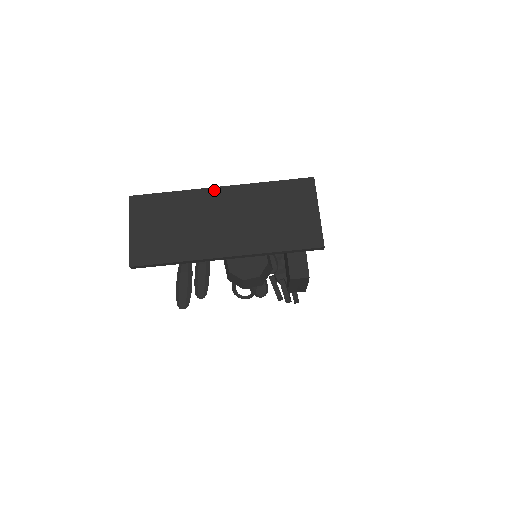
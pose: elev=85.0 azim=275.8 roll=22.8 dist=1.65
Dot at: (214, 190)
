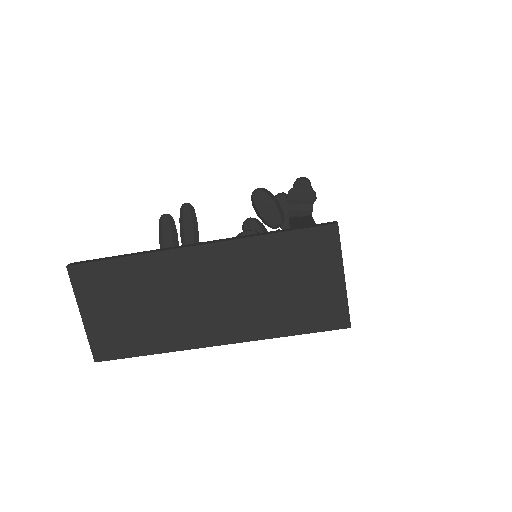
Dot at: (188, 252)
